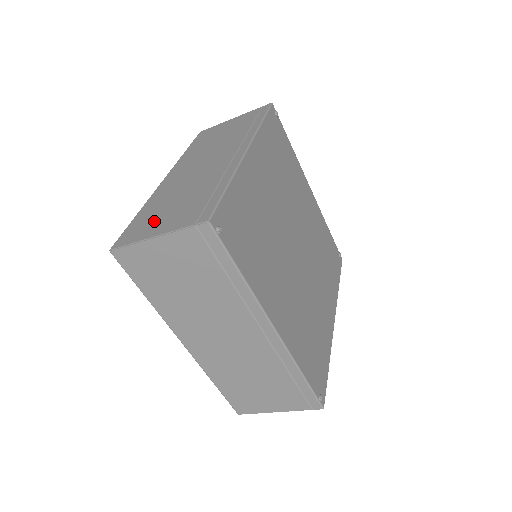
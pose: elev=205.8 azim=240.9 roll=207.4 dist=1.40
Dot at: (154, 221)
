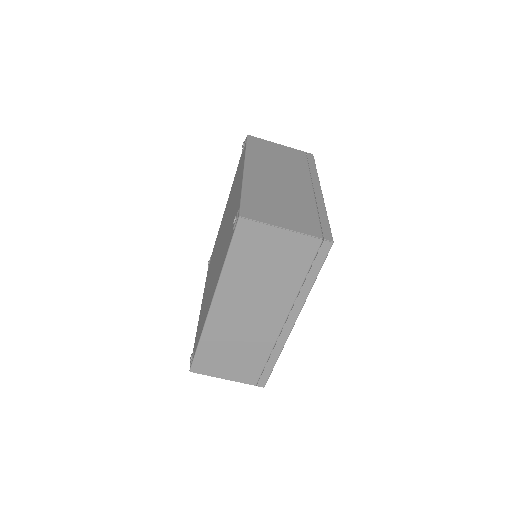
Dot at: occluded
